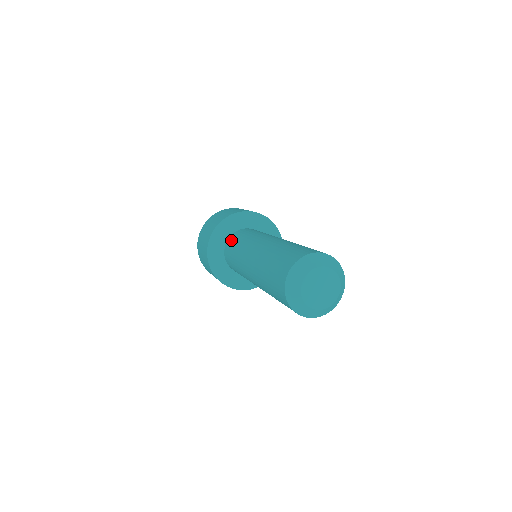
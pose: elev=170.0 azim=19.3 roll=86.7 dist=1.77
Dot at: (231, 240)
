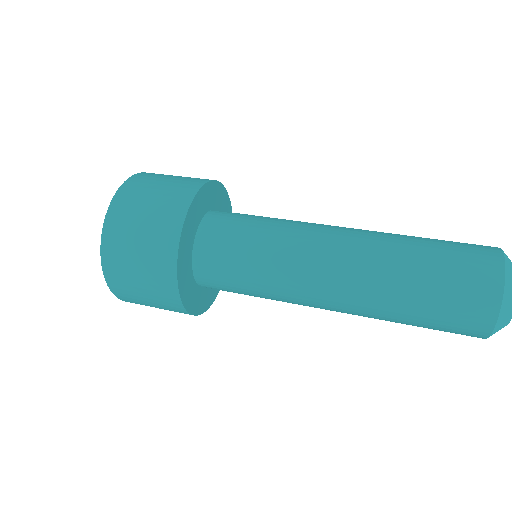
Dot at: (213, 245)
